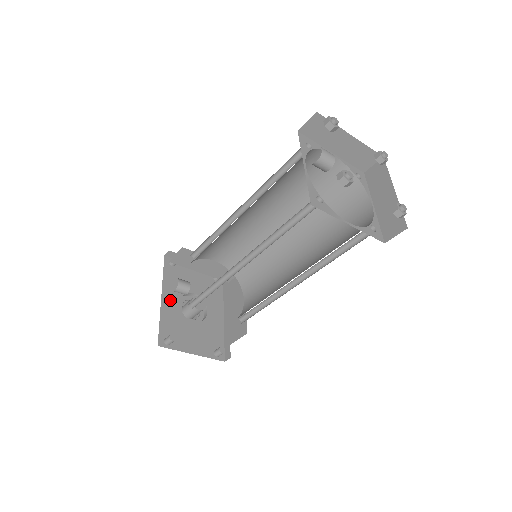
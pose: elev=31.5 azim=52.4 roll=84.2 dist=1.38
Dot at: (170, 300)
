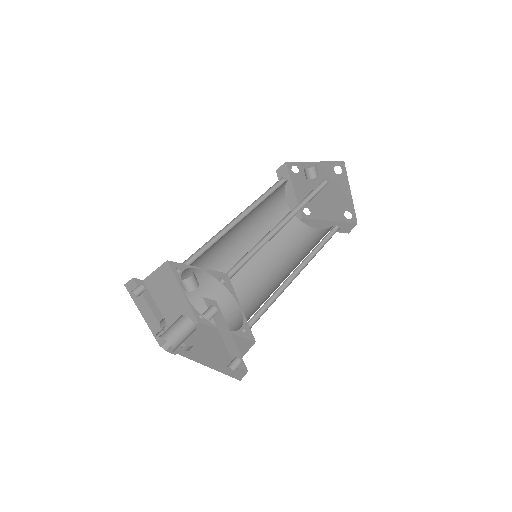
Dot at: occluded
